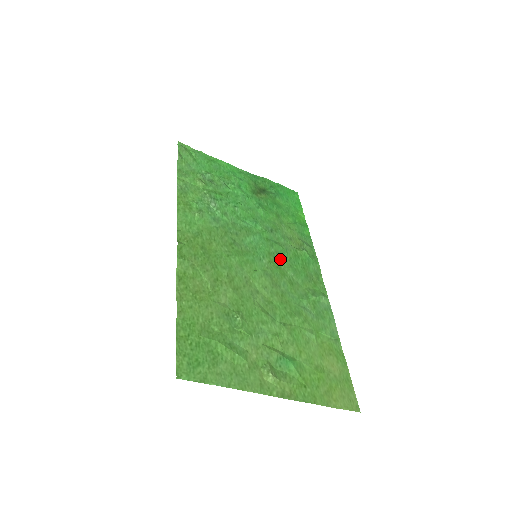
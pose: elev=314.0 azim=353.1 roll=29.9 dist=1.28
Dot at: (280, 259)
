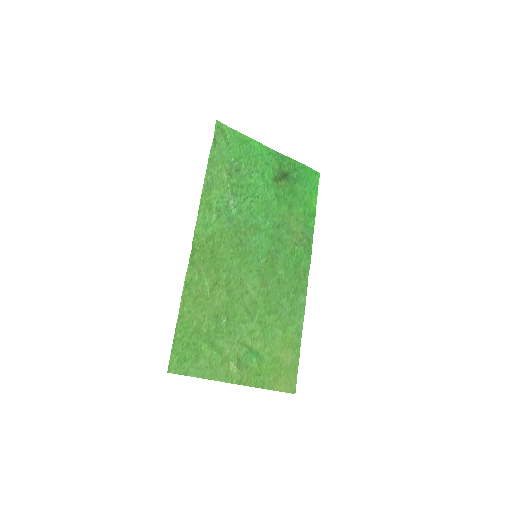
Dot at: (277, 257)
